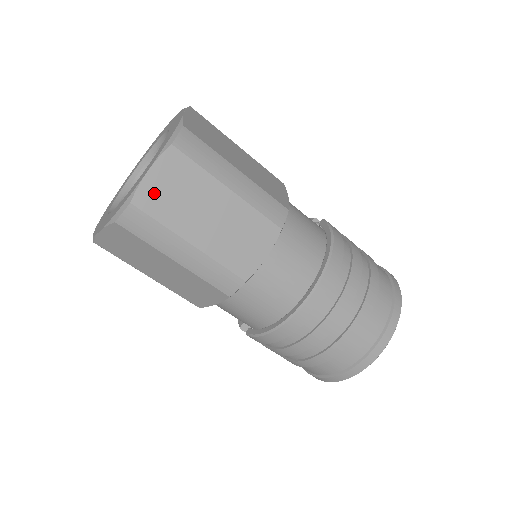
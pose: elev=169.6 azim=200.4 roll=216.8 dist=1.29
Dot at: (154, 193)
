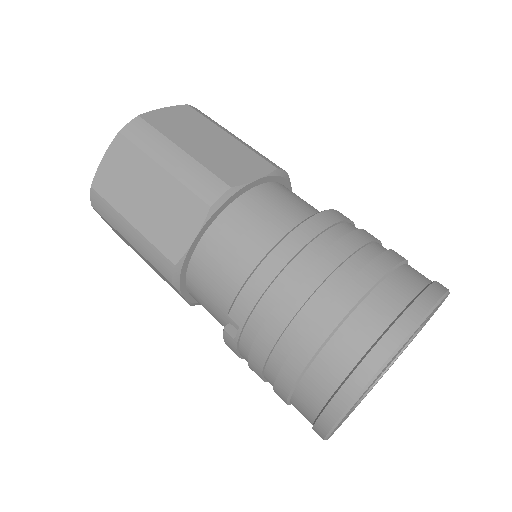
Dot at: (161, 117)
